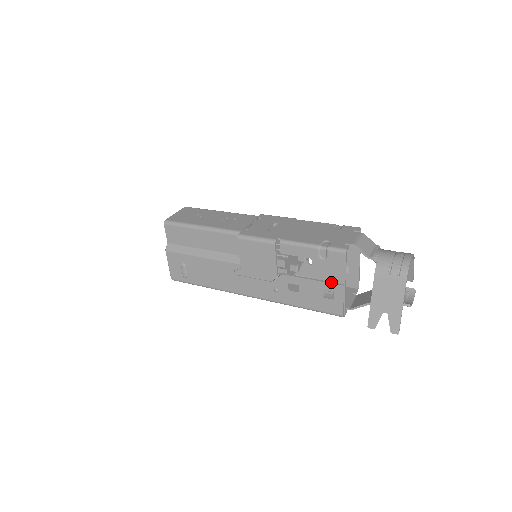
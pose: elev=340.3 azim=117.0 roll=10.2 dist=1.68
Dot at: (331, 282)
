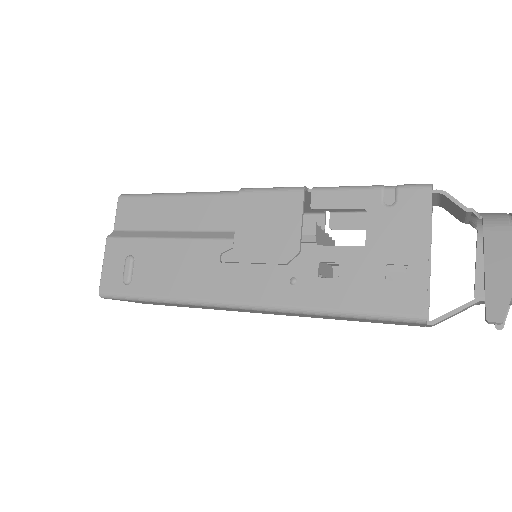
Dot at: (403, 247)
